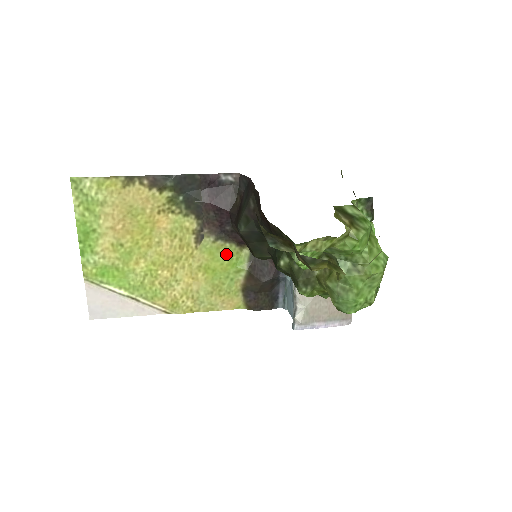
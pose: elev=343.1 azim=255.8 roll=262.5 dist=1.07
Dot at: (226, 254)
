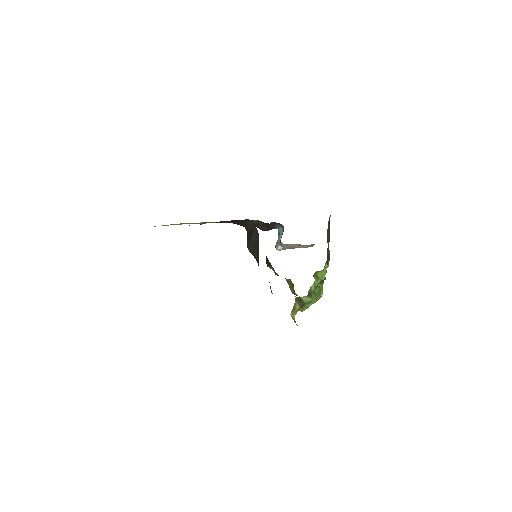
Dot at: occluded
